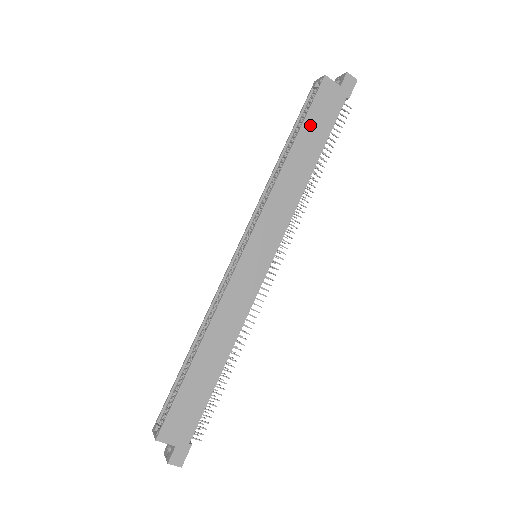
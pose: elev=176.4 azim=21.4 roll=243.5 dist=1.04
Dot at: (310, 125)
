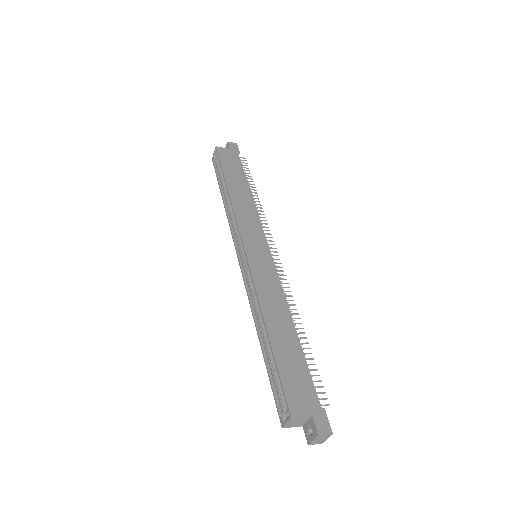
Dot at: (228, 171)
